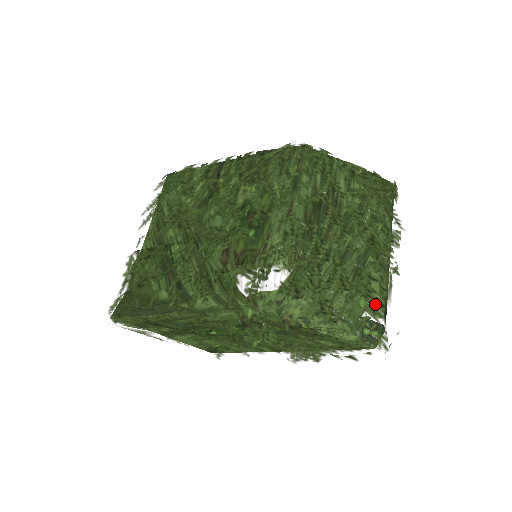
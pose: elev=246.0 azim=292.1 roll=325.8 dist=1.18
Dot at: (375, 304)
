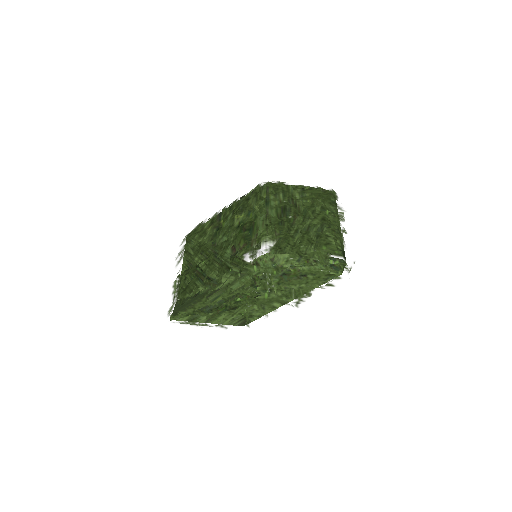
Dot at: (333, 247)
